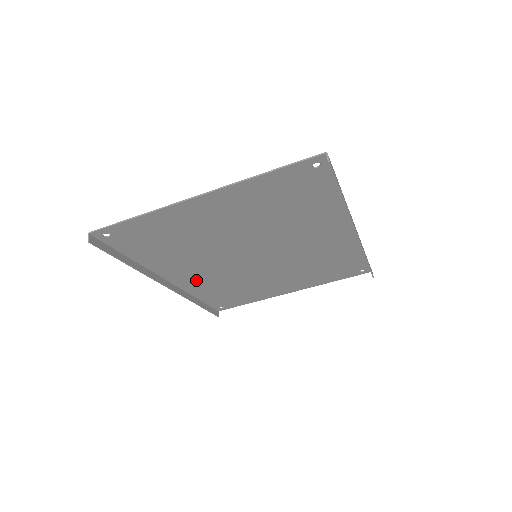
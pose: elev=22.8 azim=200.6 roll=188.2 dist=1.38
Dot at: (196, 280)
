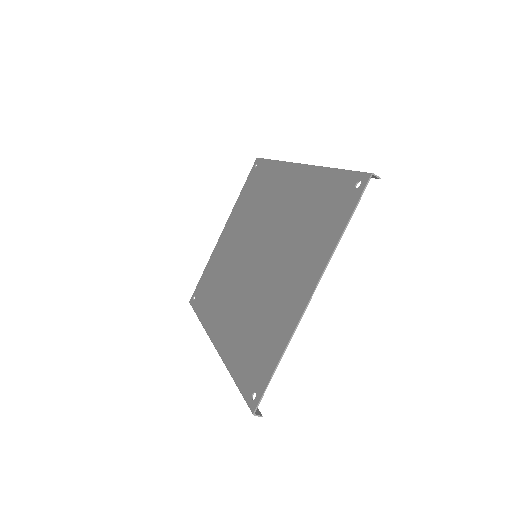
Dot at: (219, 317)
